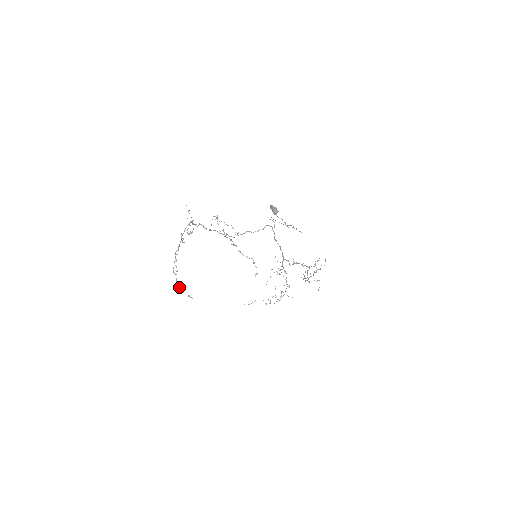
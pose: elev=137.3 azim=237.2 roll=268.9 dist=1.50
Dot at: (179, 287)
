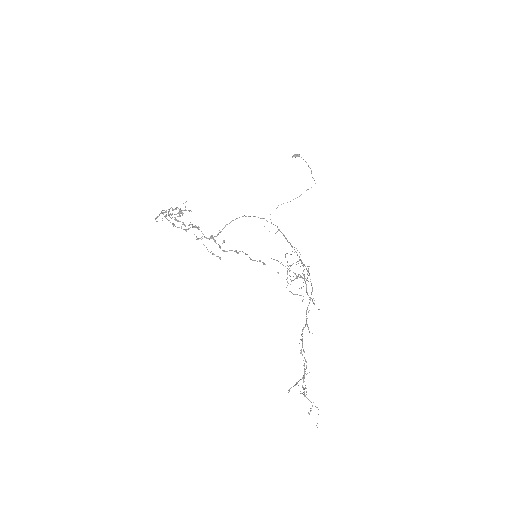
Dot at: occluded
